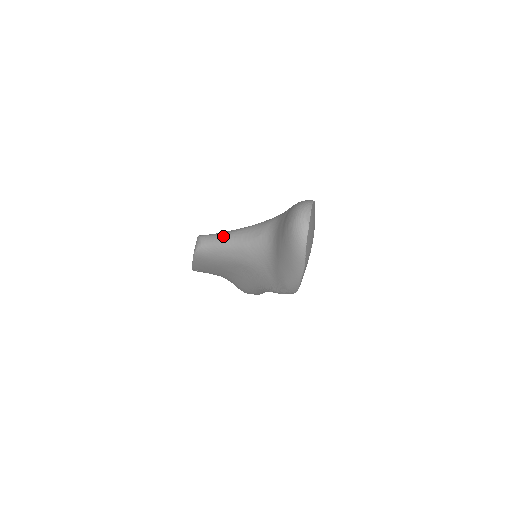
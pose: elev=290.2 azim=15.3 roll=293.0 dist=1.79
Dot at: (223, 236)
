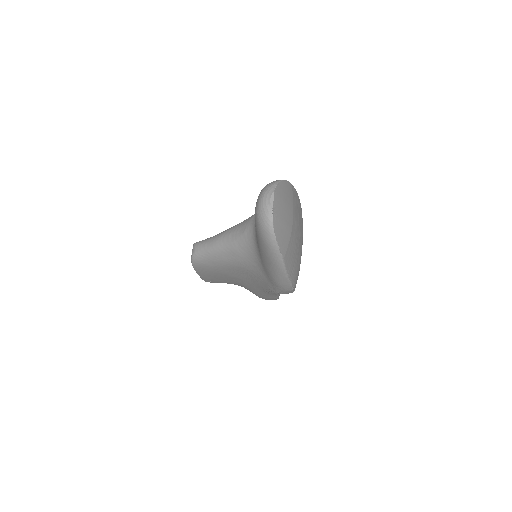
Dot at: (213, 239)
